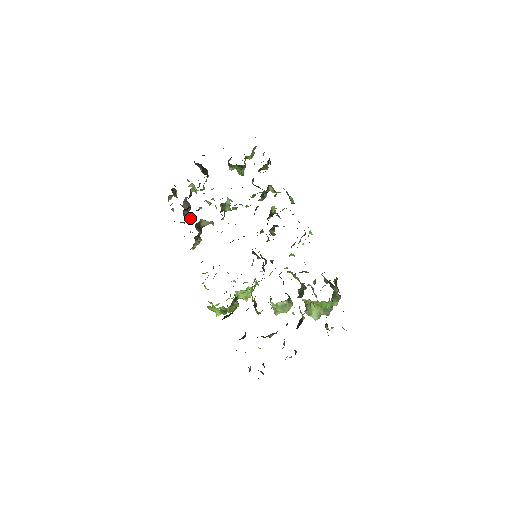
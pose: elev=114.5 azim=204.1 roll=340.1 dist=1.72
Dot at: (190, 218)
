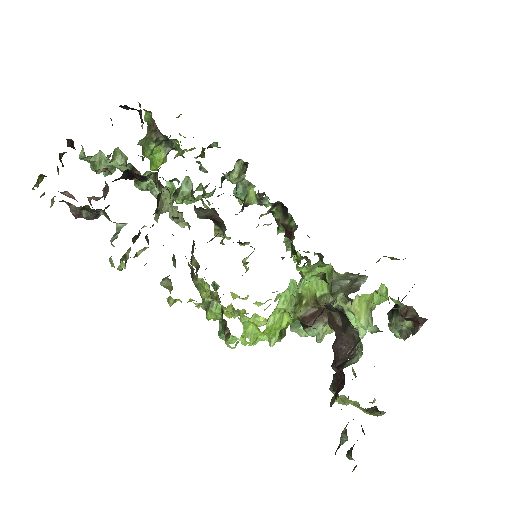
Dot at: occluded
